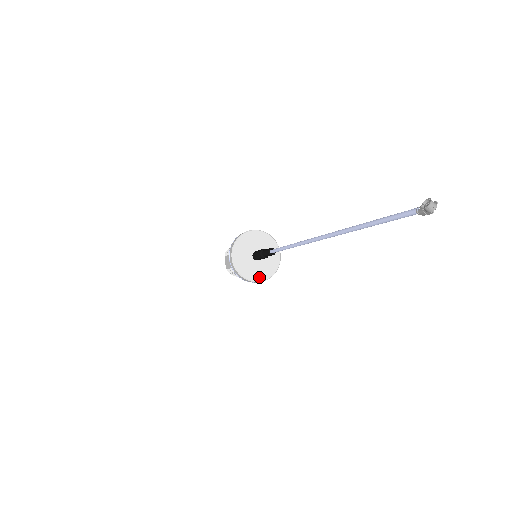
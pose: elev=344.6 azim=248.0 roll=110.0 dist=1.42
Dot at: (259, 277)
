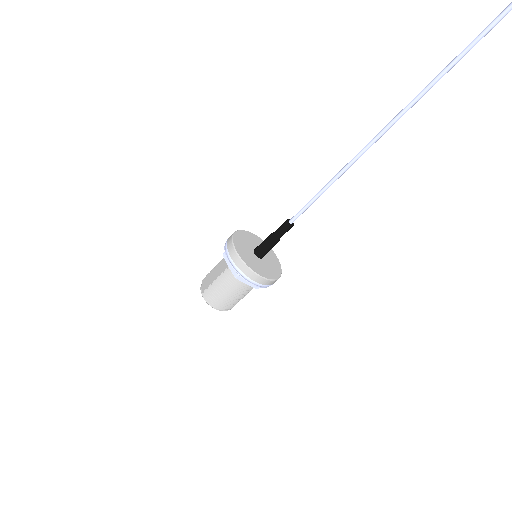
Dot at: (259, 272)
